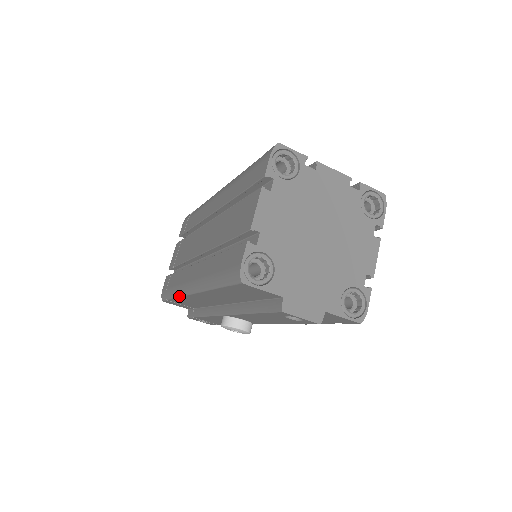
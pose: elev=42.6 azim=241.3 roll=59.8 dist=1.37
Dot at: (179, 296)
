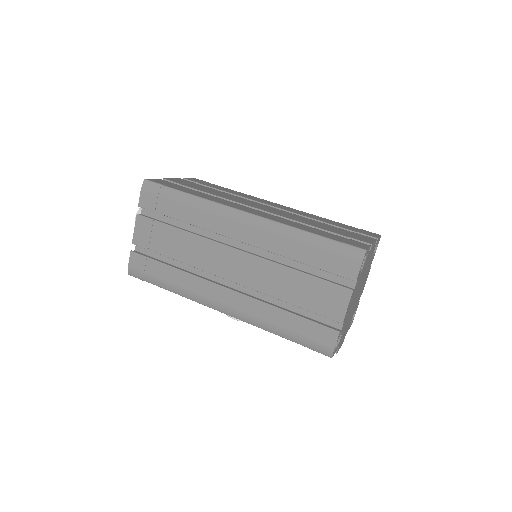
Dot at: (187, 298)
